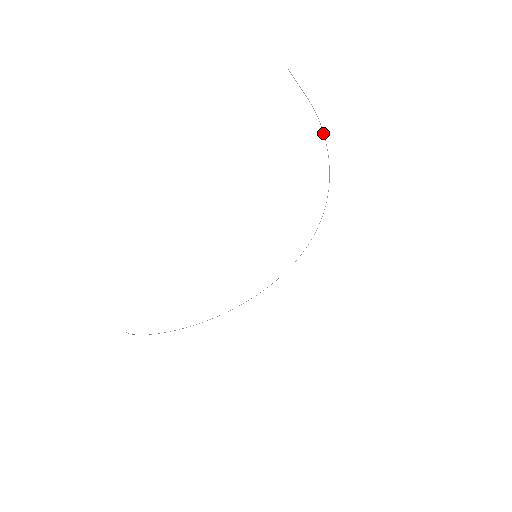
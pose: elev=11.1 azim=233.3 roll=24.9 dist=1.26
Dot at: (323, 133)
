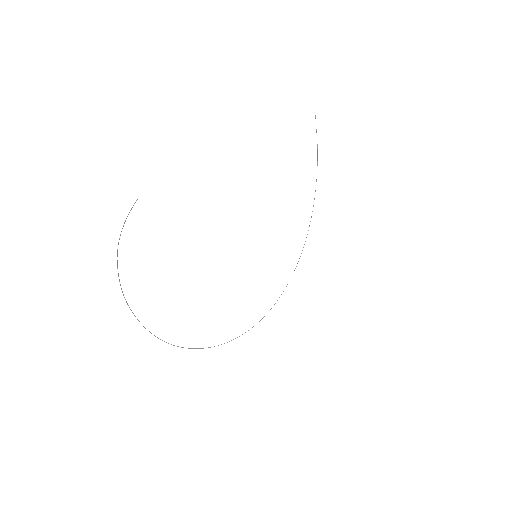
Dot at: occluded
